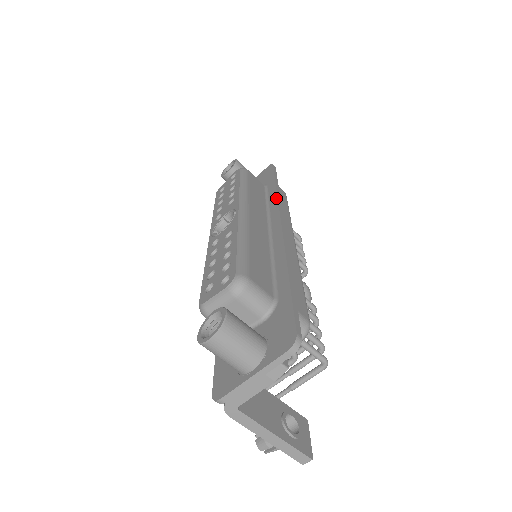
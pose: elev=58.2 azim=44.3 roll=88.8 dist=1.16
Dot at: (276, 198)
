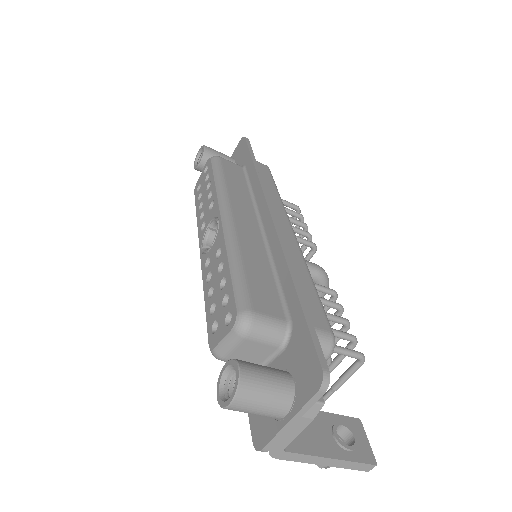
Dot at: (258, 183)
